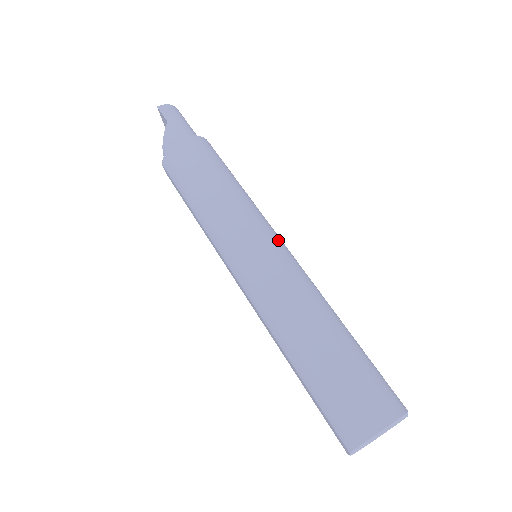
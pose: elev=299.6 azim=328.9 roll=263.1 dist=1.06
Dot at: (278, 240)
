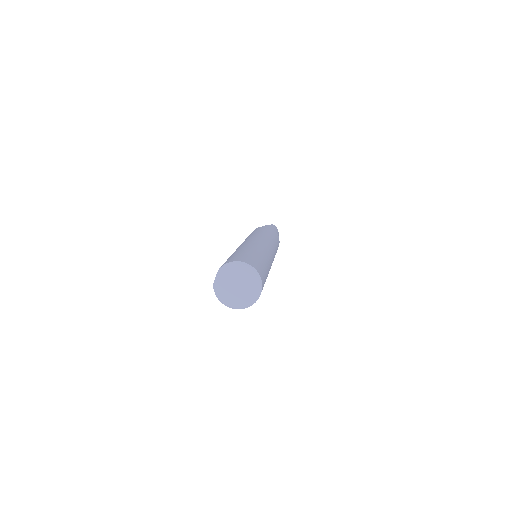
Dot at: (273, 252)
